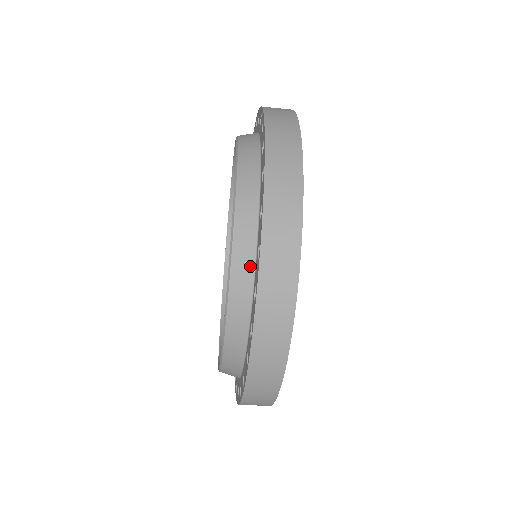
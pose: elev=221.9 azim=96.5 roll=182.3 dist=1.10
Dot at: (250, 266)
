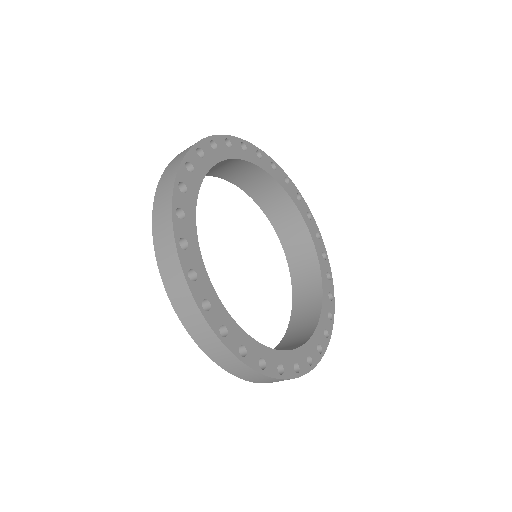
Dot at: occluded
